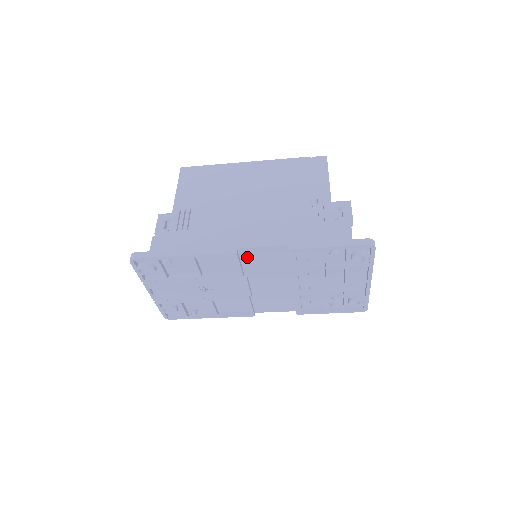
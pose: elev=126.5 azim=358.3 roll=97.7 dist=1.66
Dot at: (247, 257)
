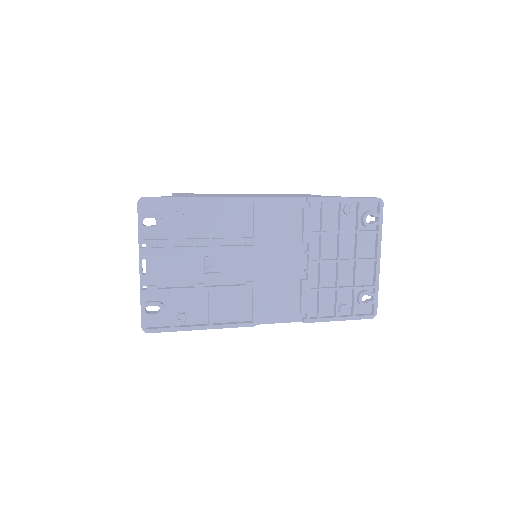
Dot at: (264, 213)
